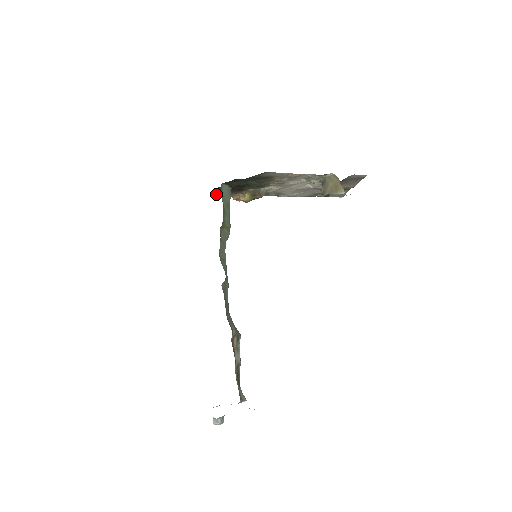
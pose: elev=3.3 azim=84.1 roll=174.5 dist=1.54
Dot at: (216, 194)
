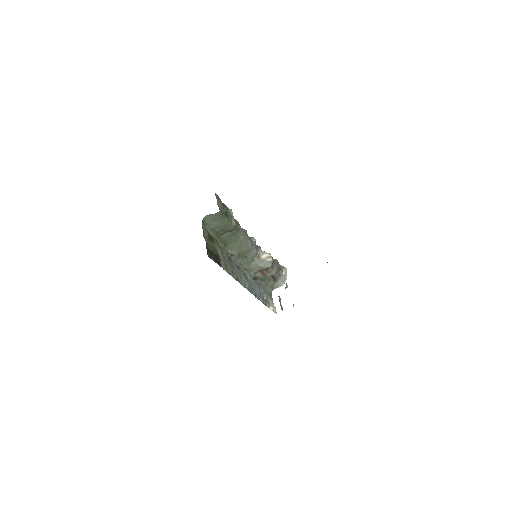
Dot at: occluded
